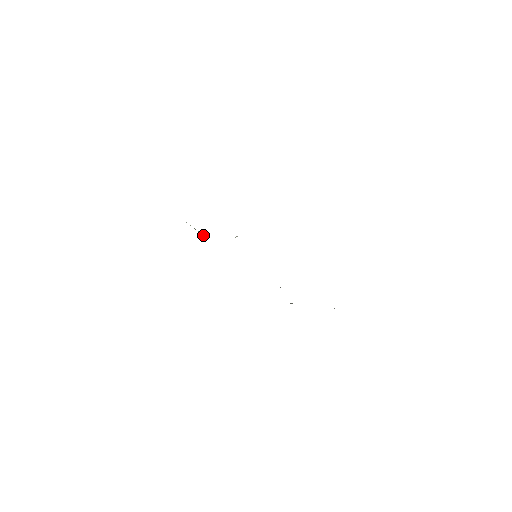
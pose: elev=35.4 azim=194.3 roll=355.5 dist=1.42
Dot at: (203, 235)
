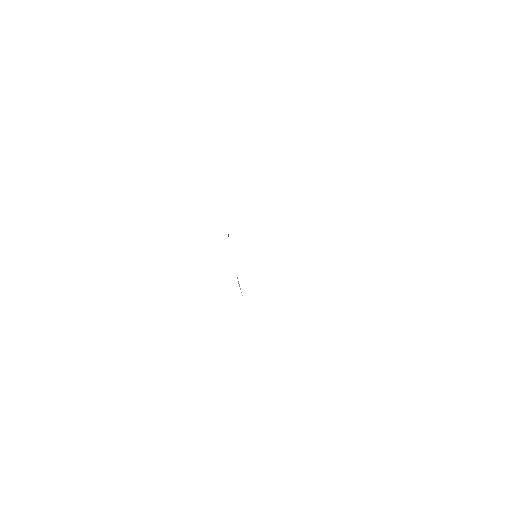
Dot at: occluded
